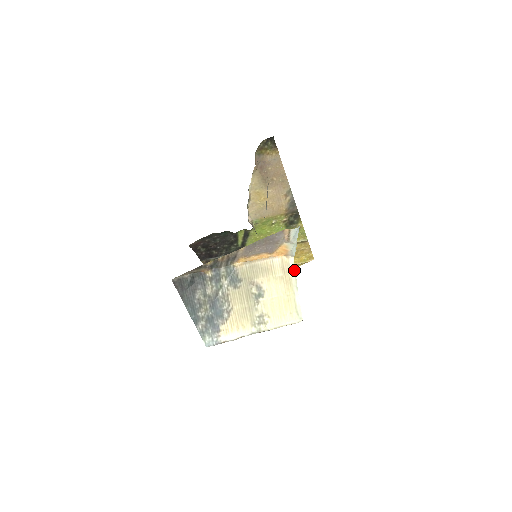
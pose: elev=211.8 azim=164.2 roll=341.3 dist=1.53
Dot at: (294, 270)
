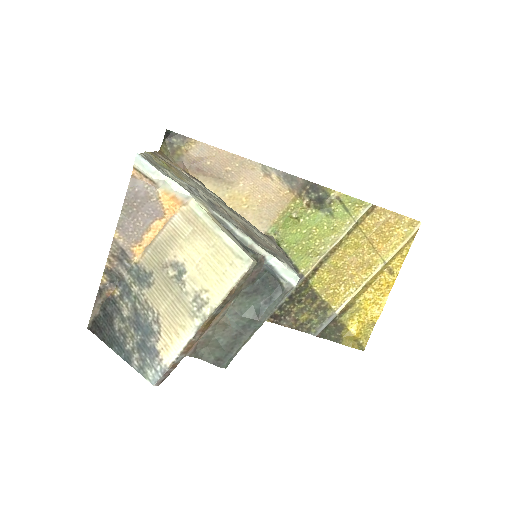
Dot at: (203, 211)
